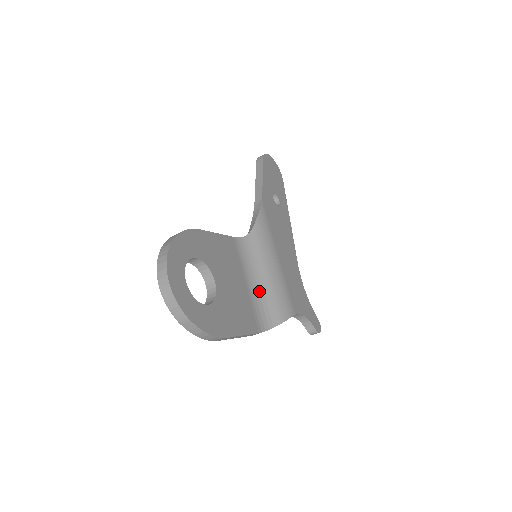
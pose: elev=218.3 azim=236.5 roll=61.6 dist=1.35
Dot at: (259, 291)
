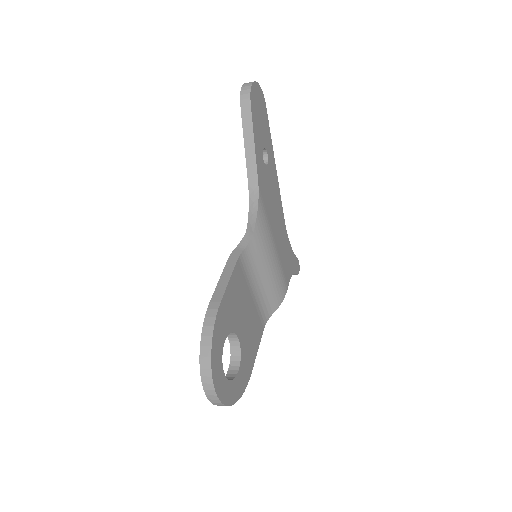
Dot at: (261, 291)
